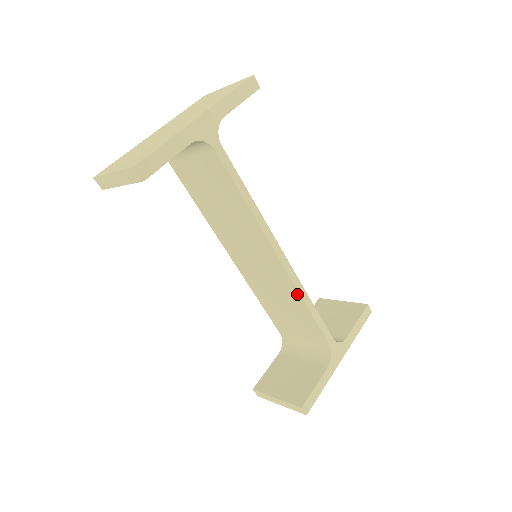
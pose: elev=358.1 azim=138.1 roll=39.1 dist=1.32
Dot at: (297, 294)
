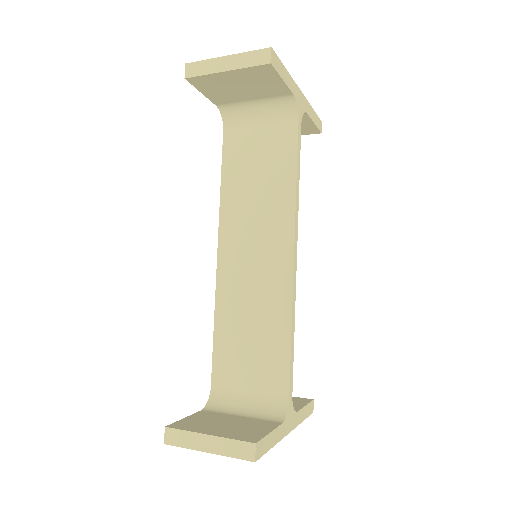
Dot at: (288, 309)
